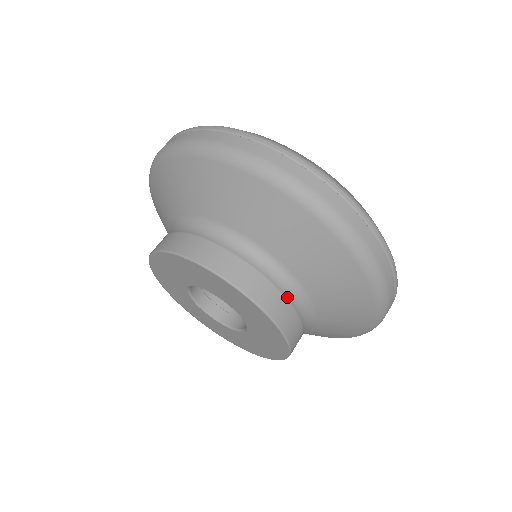
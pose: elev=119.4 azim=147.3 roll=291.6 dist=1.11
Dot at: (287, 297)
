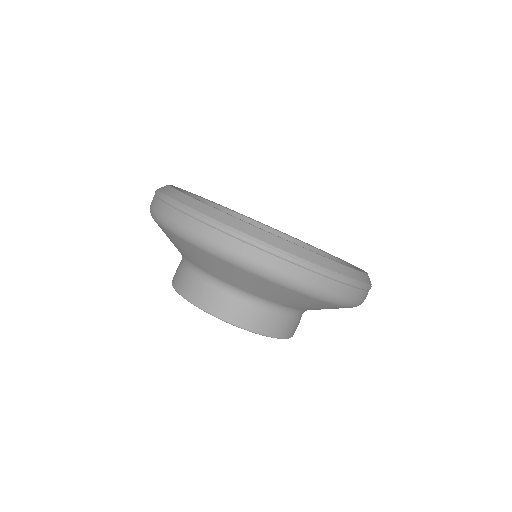
Dot at: occluded
